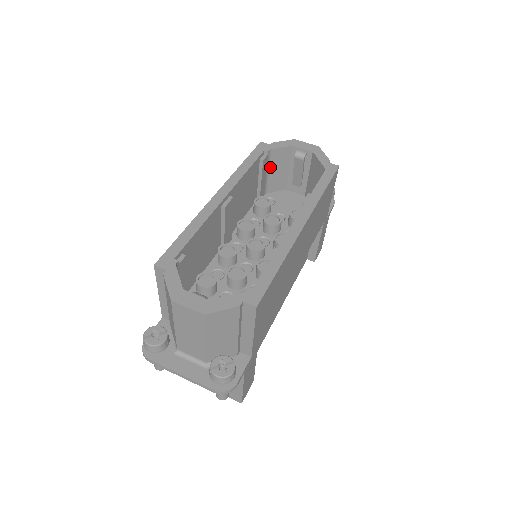
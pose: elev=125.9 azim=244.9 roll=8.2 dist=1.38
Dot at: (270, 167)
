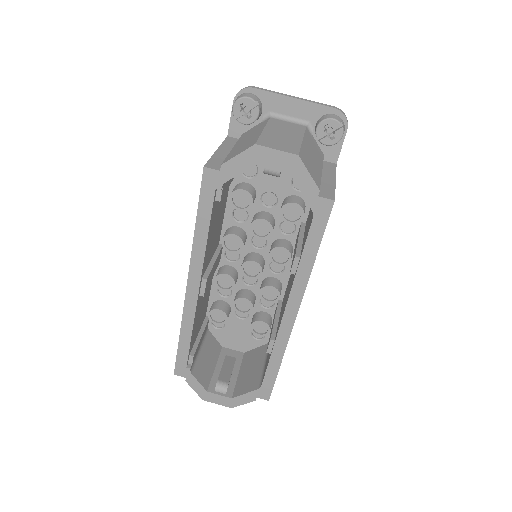
Dot at: occluded
